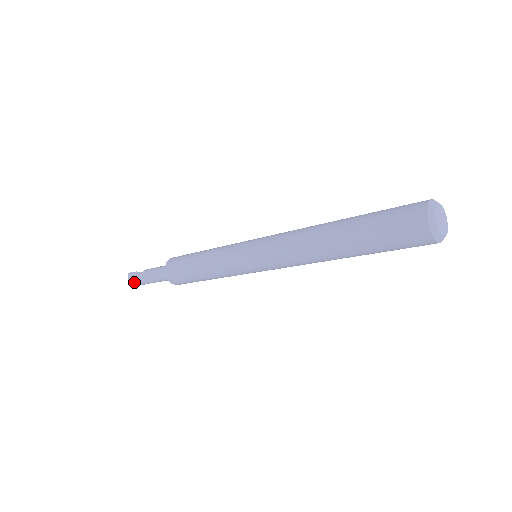
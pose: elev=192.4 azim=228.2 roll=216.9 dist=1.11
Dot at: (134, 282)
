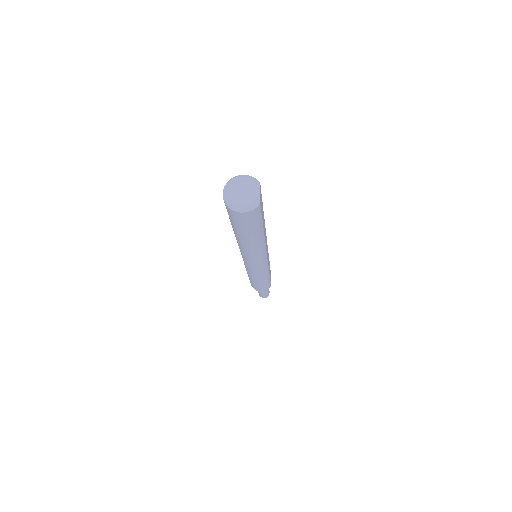
Dot at: occluded
